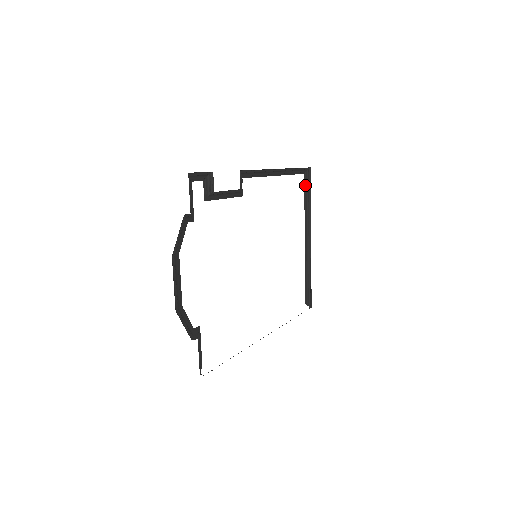
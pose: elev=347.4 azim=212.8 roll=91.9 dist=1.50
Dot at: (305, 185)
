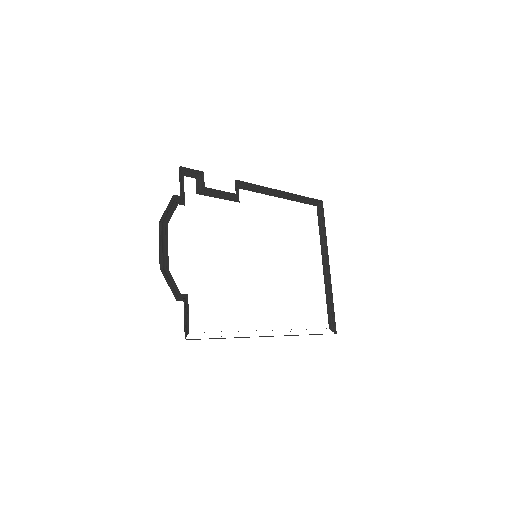
Dot at: (318, 216)
